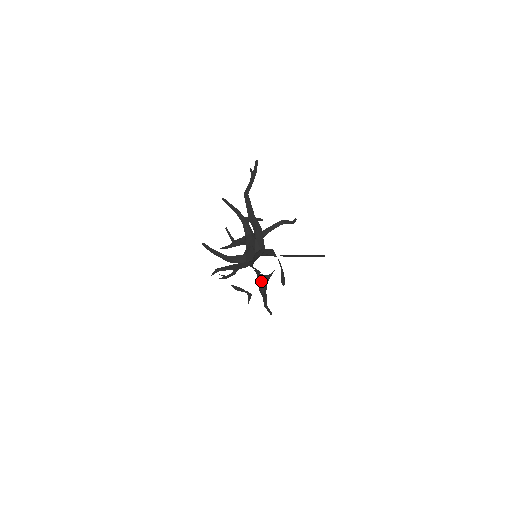
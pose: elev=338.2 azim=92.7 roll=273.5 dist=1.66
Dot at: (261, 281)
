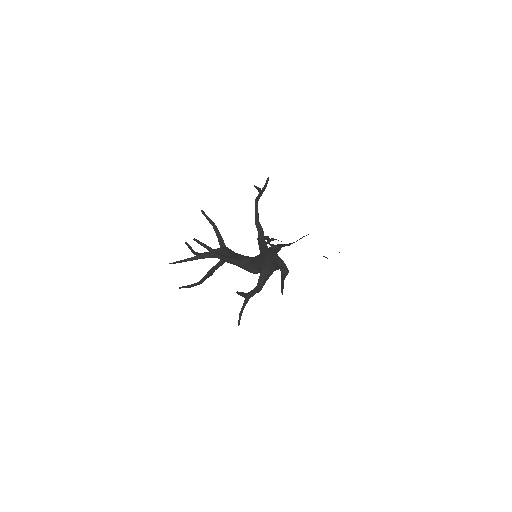
Dot at: (265, 276)
